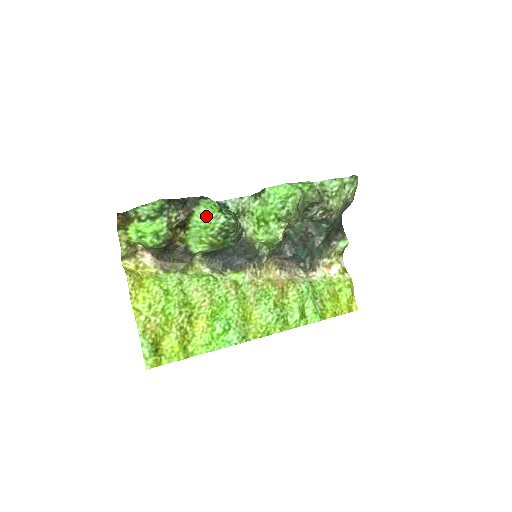
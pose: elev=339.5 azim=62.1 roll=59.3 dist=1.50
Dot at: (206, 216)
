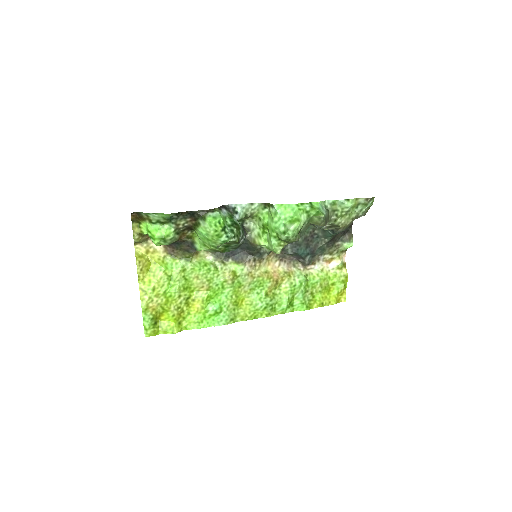
Dot at: (209, 232)
